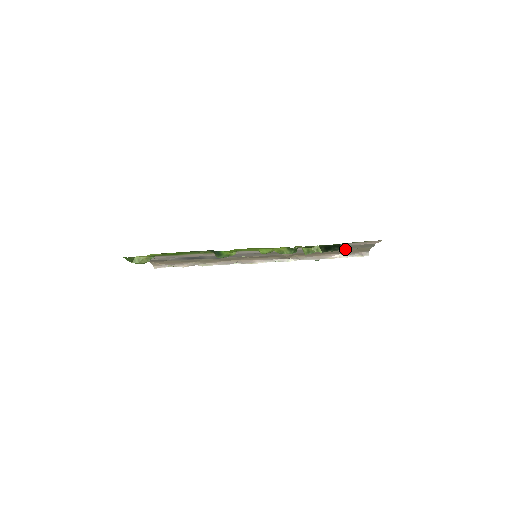
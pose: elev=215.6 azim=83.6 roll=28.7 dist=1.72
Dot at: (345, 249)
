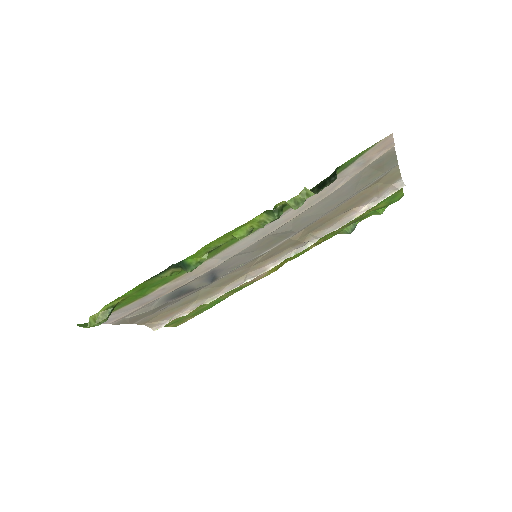
Dot at: (363, 188)
